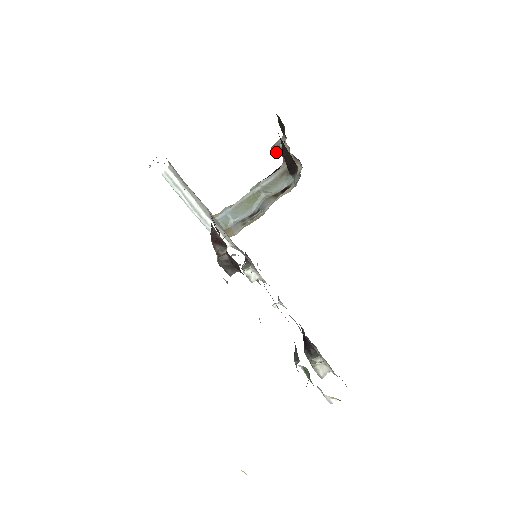
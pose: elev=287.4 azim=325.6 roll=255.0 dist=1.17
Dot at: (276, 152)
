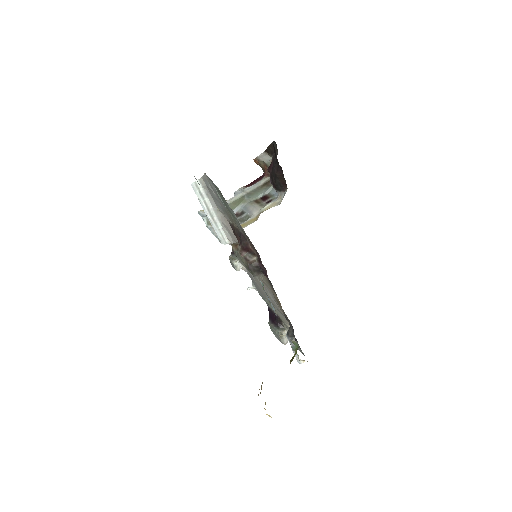
Dot at: (258, 164)
